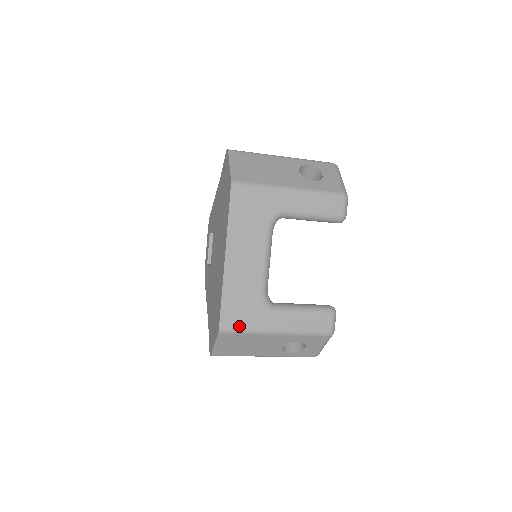
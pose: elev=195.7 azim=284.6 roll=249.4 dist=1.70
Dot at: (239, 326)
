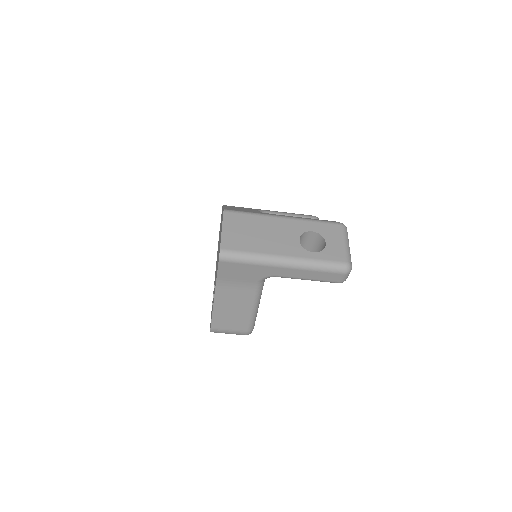
Dot at: (244, 211)
